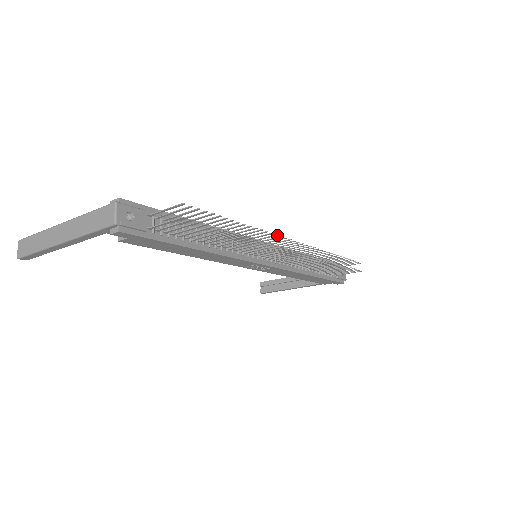
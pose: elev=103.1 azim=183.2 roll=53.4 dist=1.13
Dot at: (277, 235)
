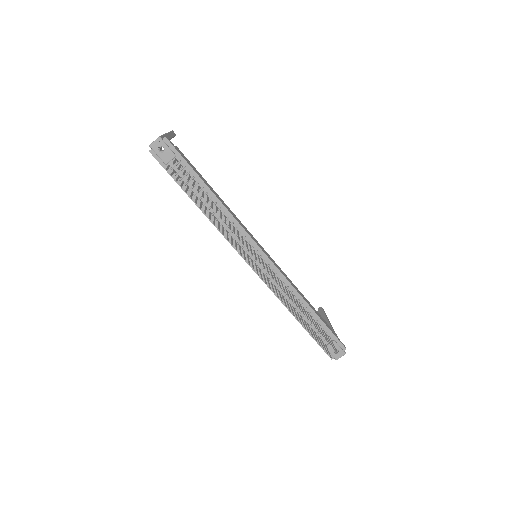
Dot at: occluded
